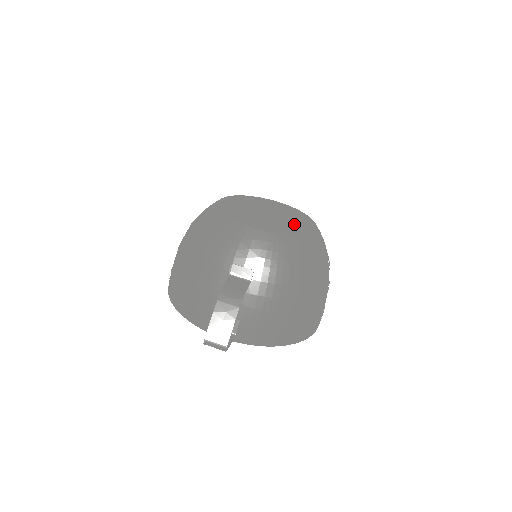
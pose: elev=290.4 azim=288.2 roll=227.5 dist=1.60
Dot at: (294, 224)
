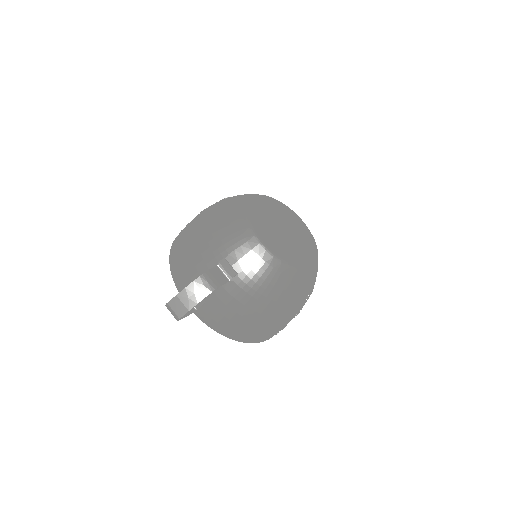
Dot at: (296, 254)
